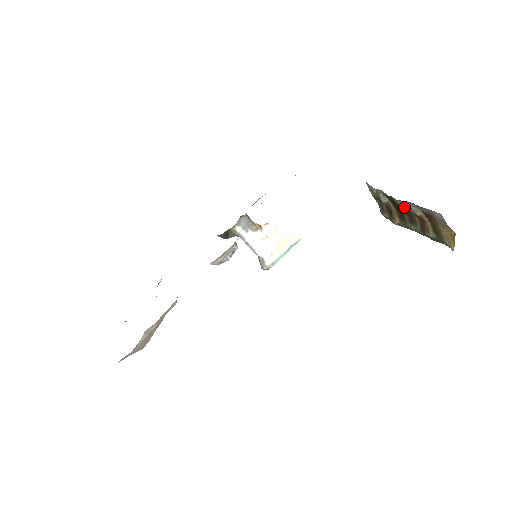
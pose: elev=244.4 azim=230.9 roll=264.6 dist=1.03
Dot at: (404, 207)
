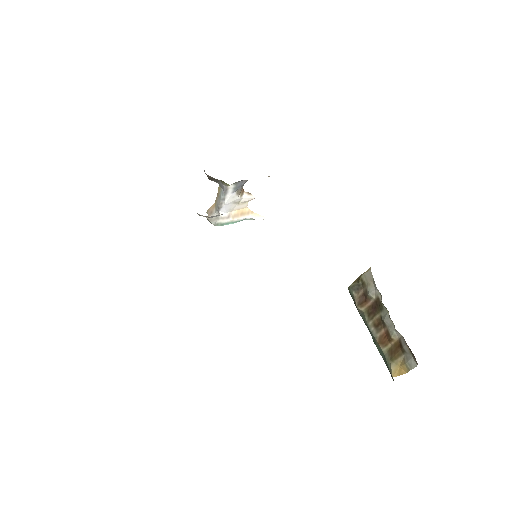
Dot at: (387, 322)
